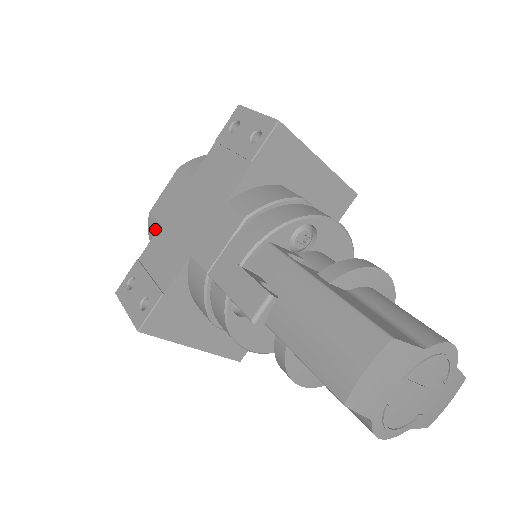
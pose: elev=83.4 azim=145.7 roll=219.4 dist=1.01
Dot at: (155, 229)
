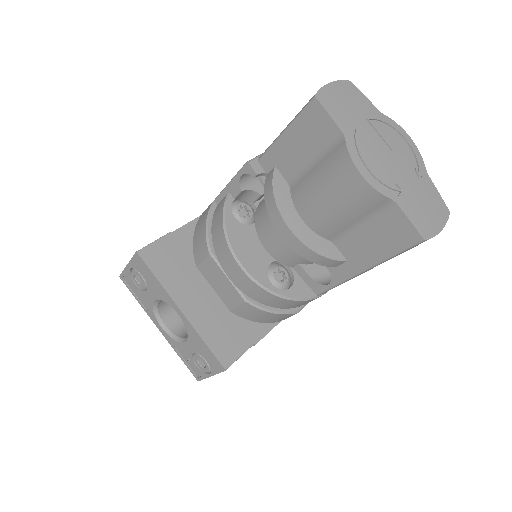
Dot at: occluded
